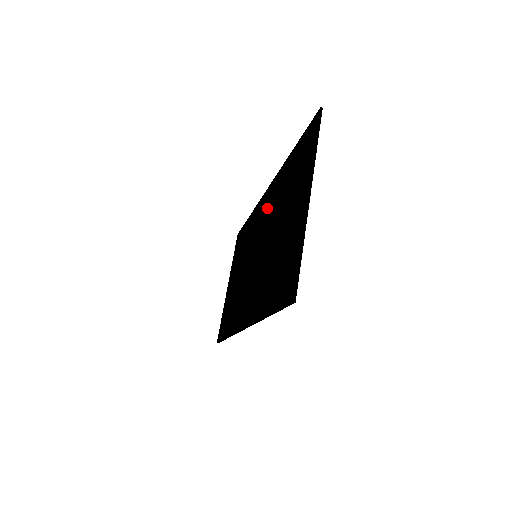
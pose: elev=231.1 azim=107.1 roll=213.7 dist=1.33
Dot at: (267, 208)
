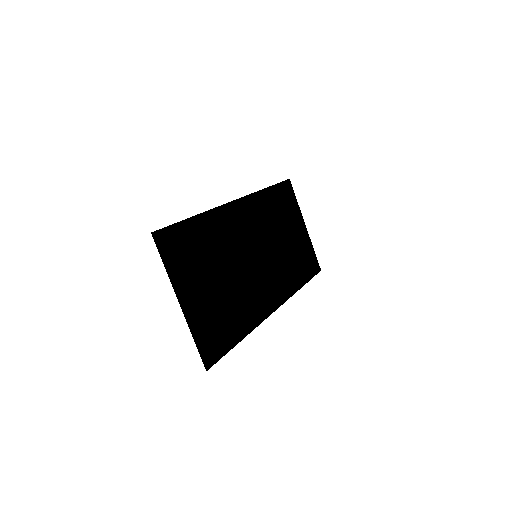
Dot at: (234, 227)
